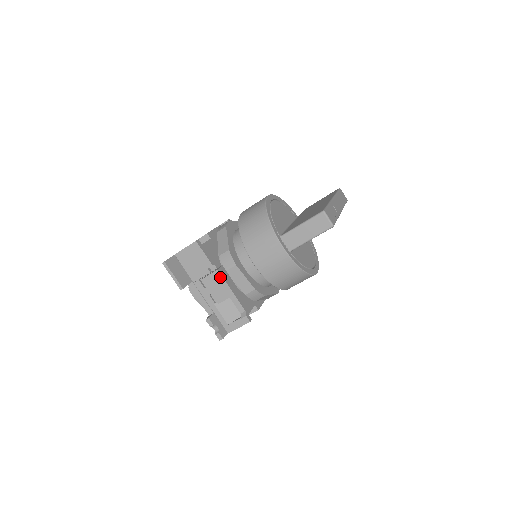
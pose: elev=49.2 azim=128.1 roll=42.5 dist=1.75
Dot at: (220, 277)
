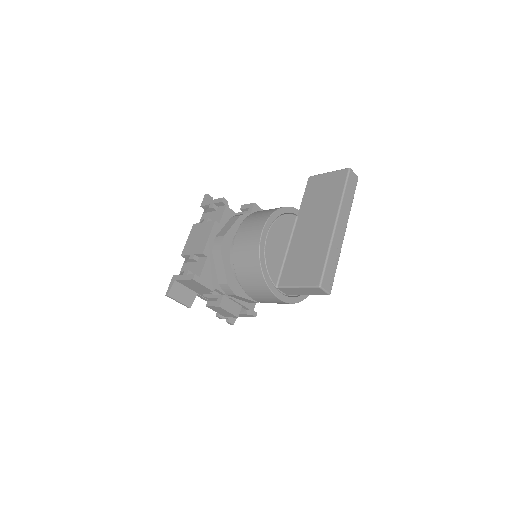
Dot at: (223, 309)
